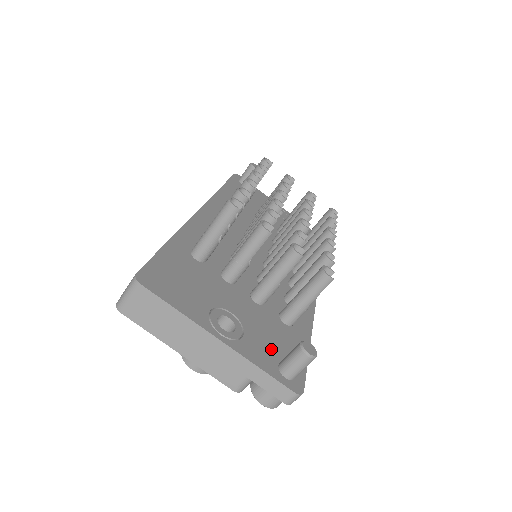
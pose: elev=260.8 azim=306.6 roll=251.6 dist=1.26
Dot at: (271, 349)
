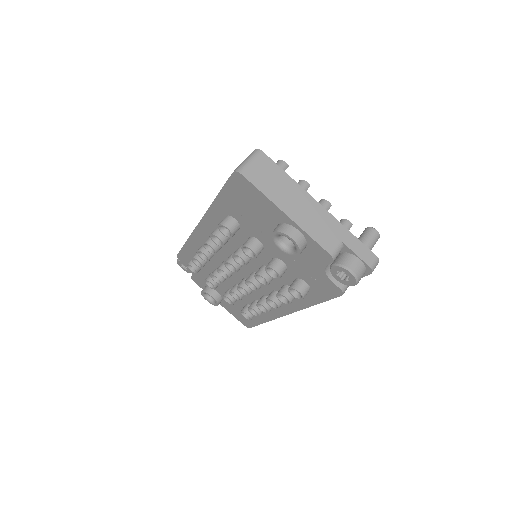
Dot at: occluded
